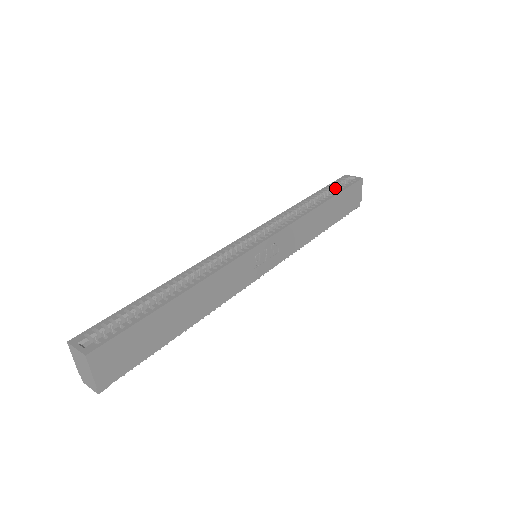
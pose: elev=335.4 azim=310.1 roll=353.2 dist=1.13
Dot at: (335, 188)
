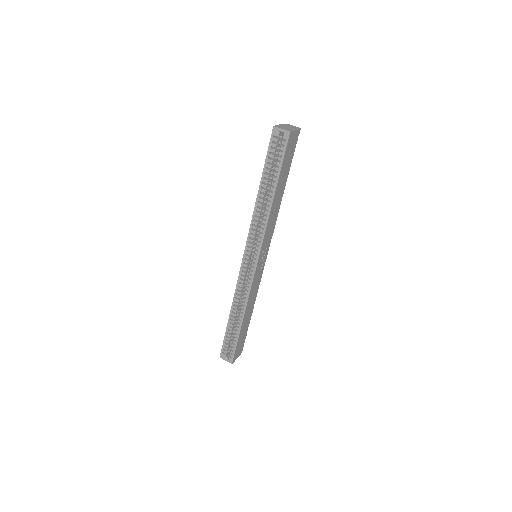
Dot at: (273, 157)
